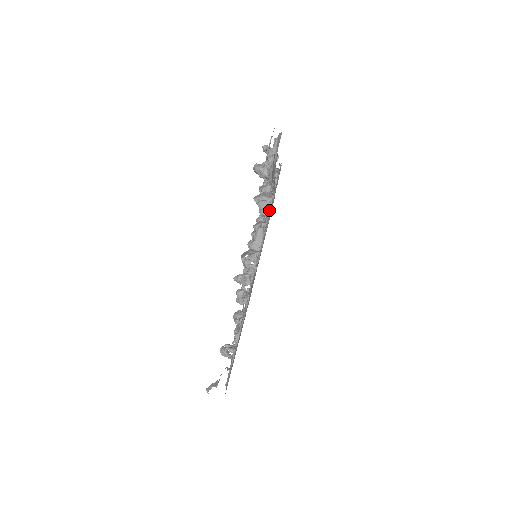
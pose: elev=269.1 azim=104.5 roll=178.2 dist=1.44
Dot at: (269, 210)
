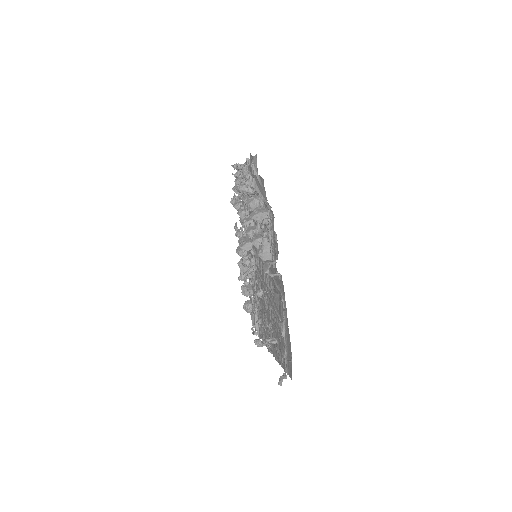
Dot at: (269, 222)
